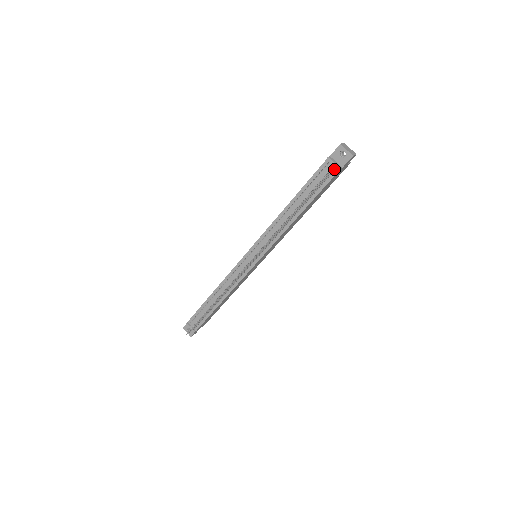
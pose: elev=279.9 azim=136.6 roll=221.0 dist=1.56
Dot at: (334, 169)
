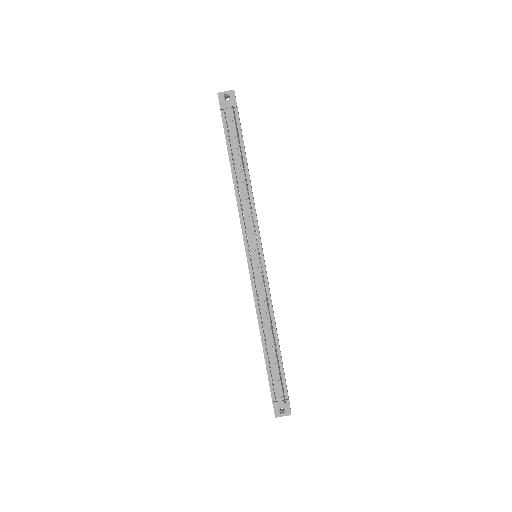
Dot at: occluded
